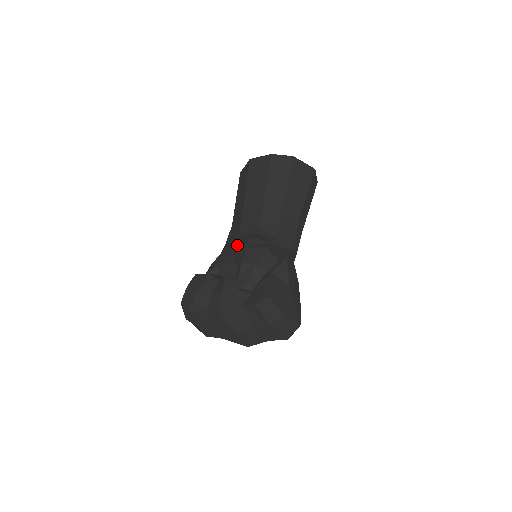
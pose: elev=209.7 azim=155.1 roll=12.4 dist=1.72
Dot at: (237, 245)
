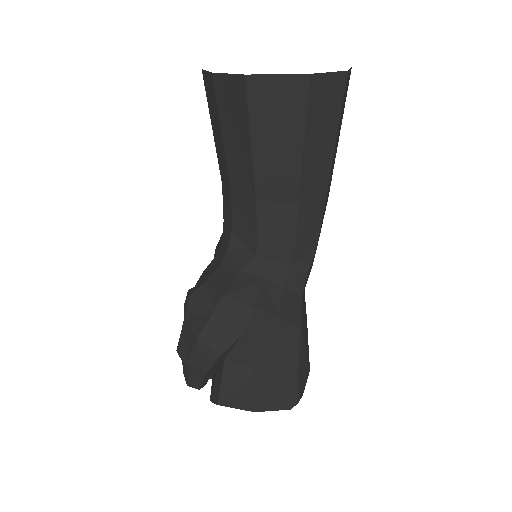
Dot at: occluded
